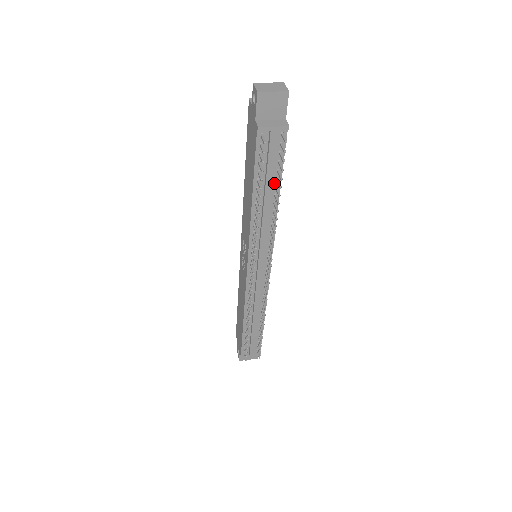
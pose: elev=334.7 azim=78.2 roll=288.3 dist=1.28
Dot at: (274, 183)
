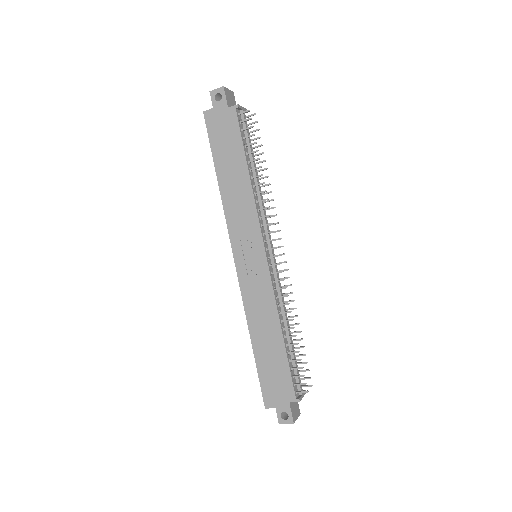
Dot at: occluded
